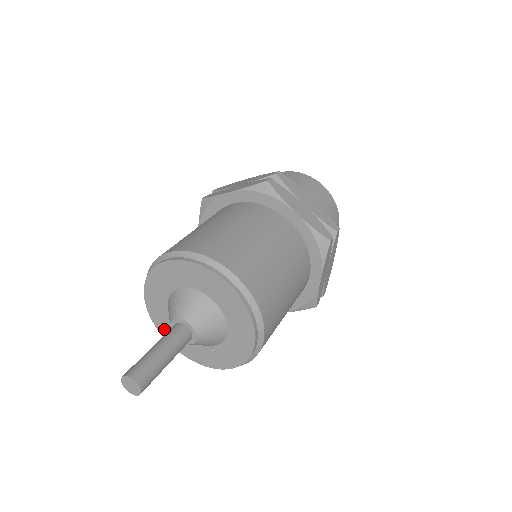
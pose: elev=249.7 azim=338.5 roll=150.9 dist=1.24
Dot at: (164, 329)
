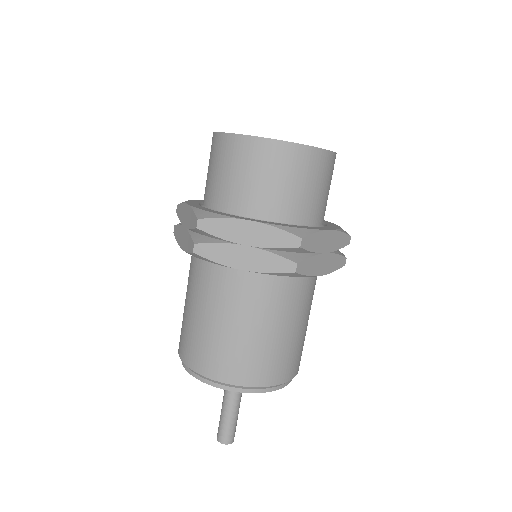
Dot at: occluded
